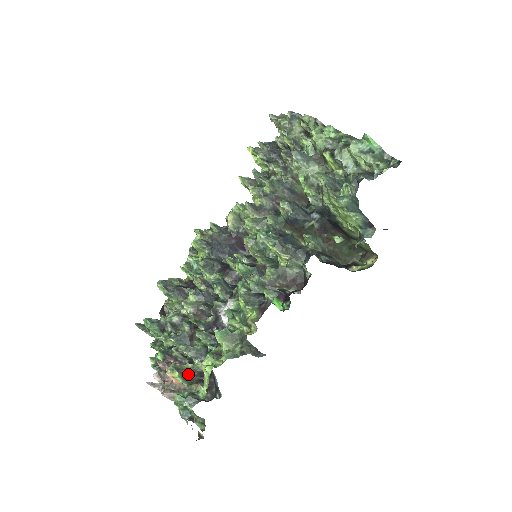
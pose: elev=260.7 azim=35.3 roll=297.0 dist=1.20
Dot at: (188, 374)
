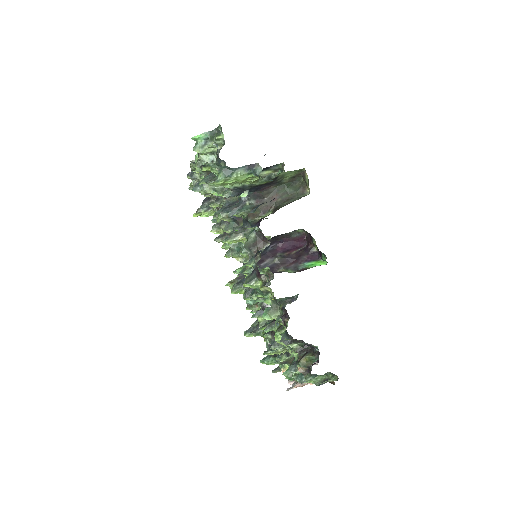
Dot at: occluded
